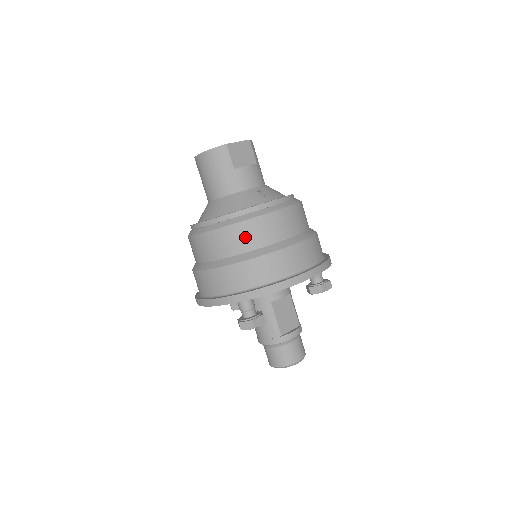
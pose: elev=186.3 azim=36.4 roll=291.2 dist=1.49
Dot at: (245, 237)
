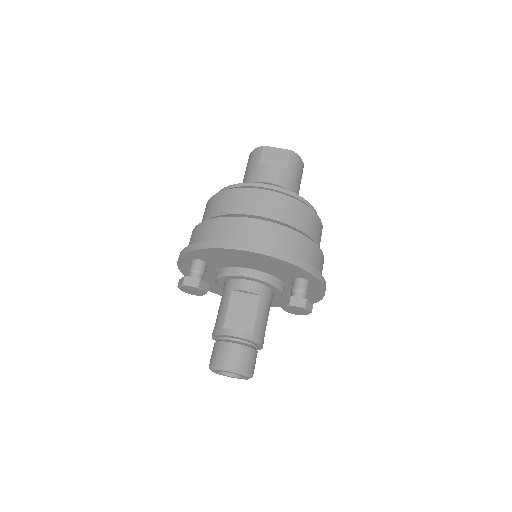
Dot at: (220, 204)
